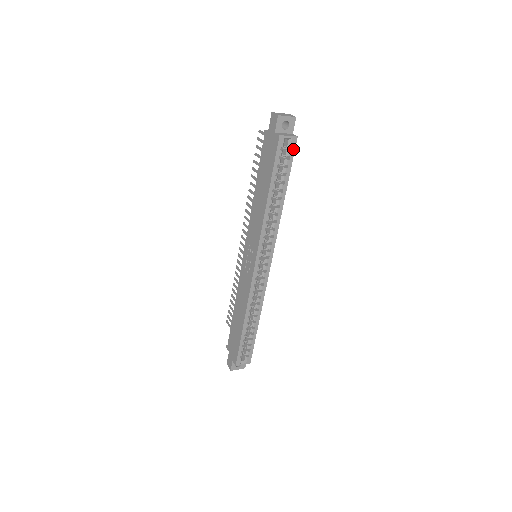
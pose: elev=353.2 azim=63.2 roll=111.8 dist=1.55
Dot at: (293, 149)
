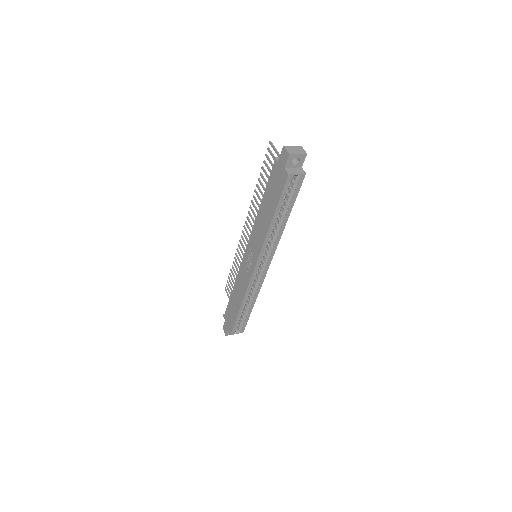
Dot at: (300, 183)
